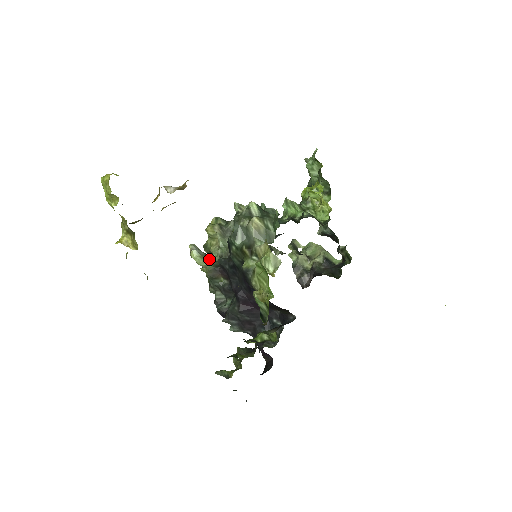
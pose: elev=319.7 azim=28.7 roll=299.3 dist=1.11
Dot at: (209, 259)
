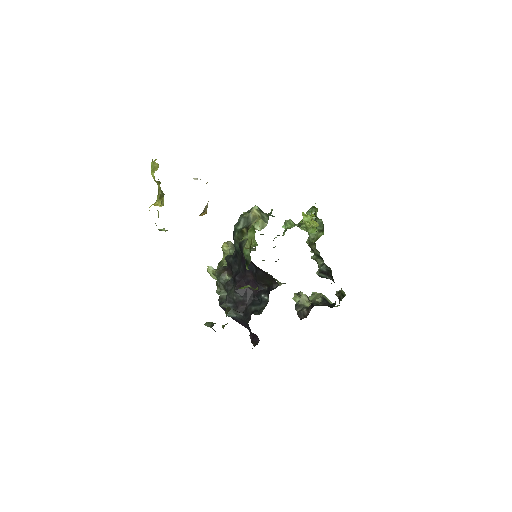
Dot at: occluded
